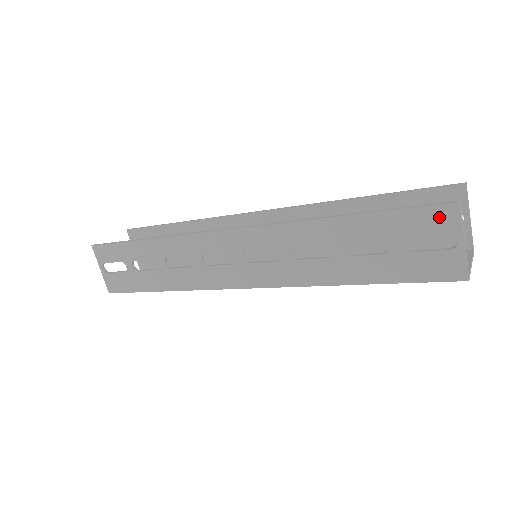
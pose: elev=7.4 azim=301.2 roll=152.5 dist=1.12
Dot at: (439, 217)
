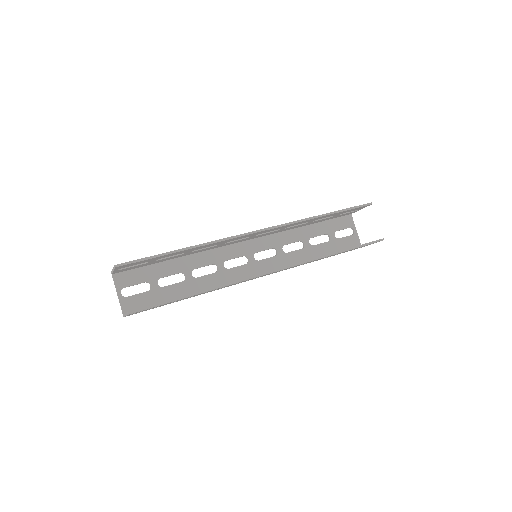
Dot at: occluded
